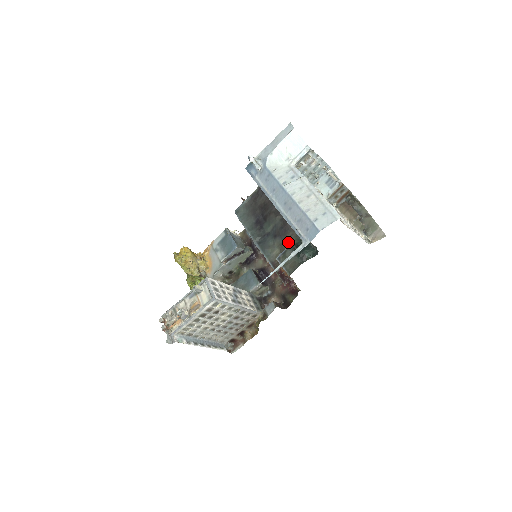
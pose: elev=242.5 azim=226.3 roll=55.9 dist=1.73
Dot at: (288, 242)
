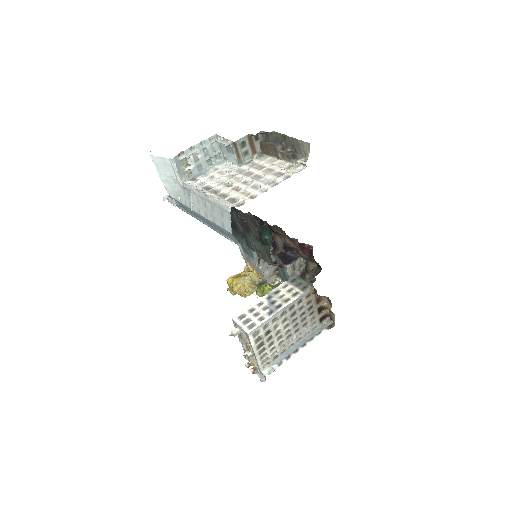
Dot at: (255, 231)
